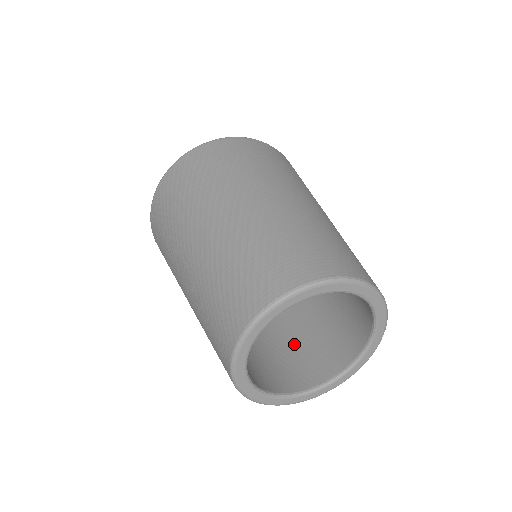
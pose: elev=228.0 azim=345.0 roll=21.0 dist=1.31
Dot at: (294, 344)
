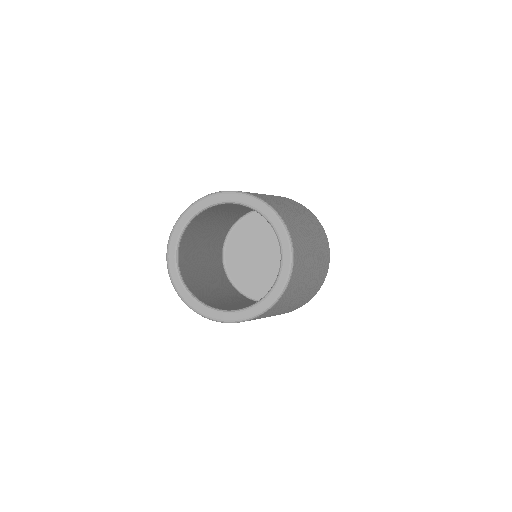
Dot at: occluded
